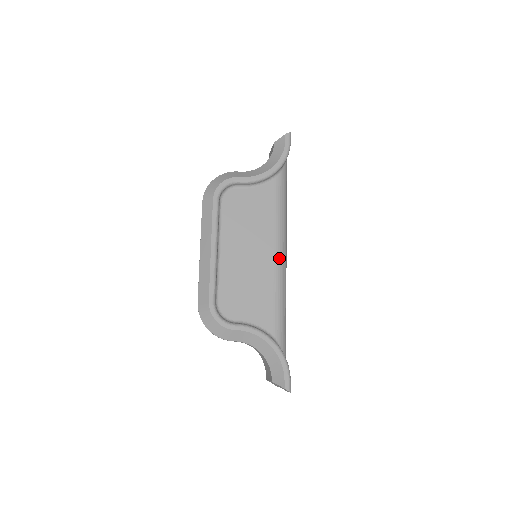
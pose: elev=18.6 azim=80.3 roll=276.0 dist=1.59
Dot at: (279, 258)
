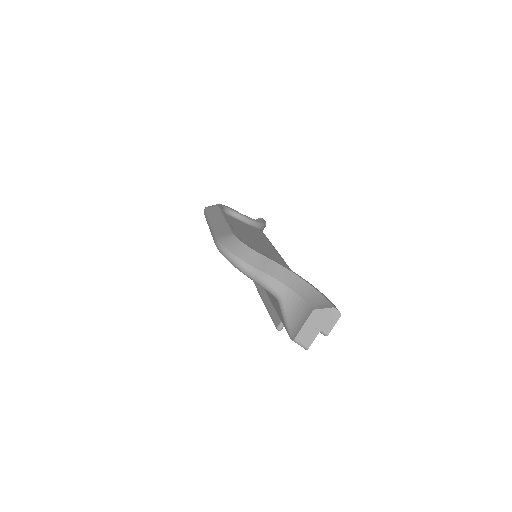
Dot at: occluded
